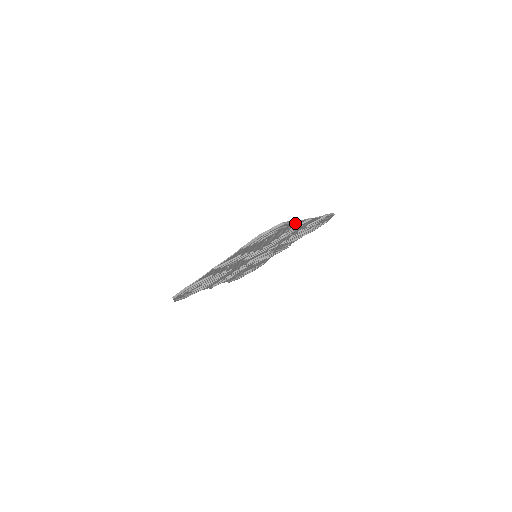
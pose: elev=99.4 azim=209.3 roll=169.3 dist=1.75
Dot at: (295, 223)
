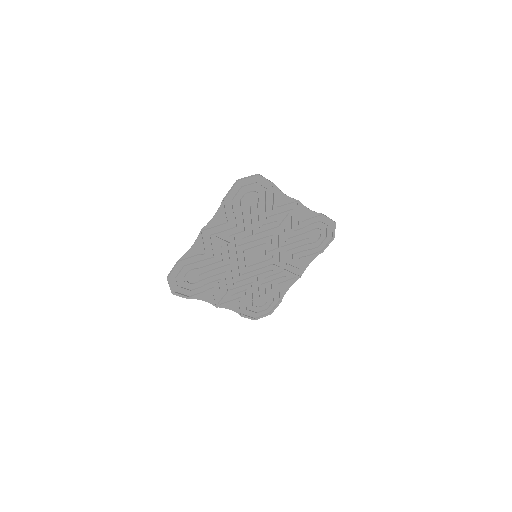
Dot at: (279, 195)
